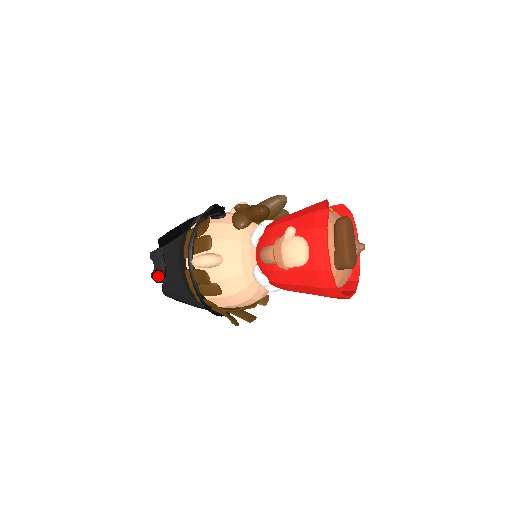
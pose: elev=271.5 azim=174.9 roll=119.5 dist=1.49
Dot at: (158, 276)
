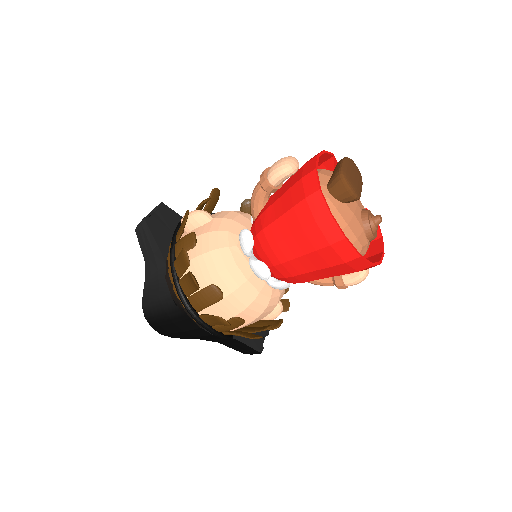
Dot at: occluded
